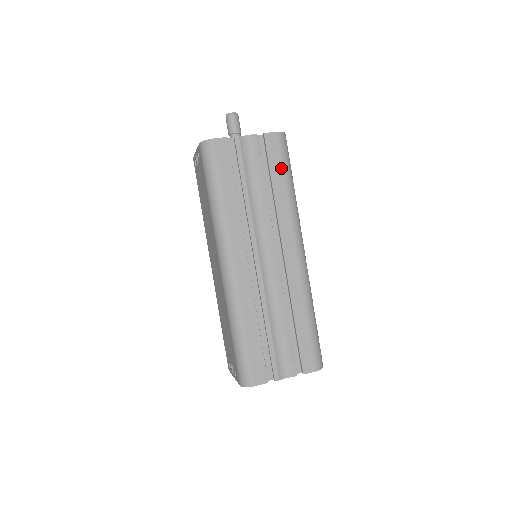
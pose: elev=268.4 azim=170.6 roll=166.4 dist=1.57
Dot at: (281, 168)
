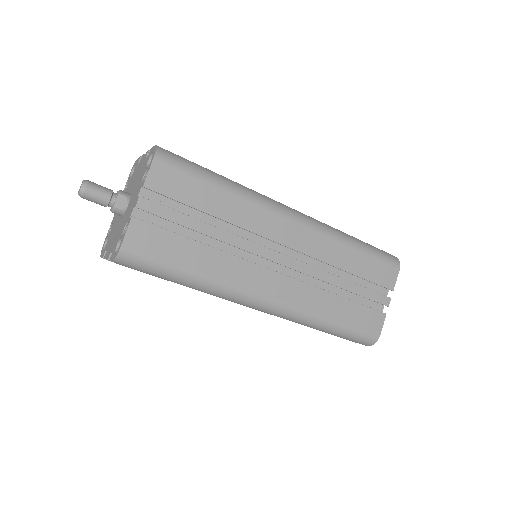
Dot at: occluded
